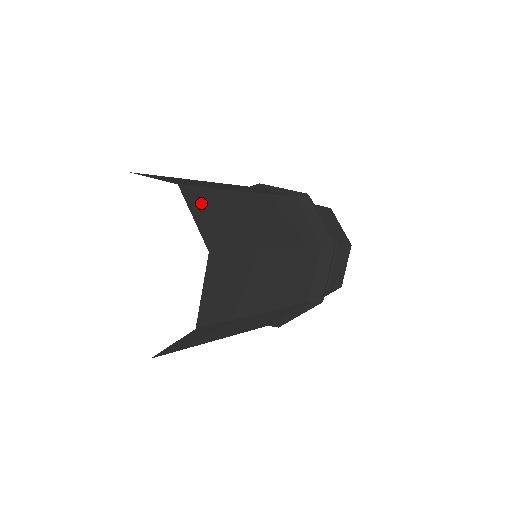
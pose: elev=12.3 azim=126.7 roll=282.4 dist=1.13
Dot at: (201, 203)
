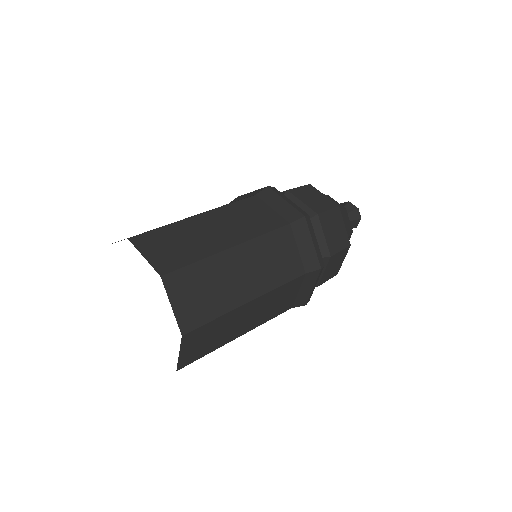
Dot at: occluded
